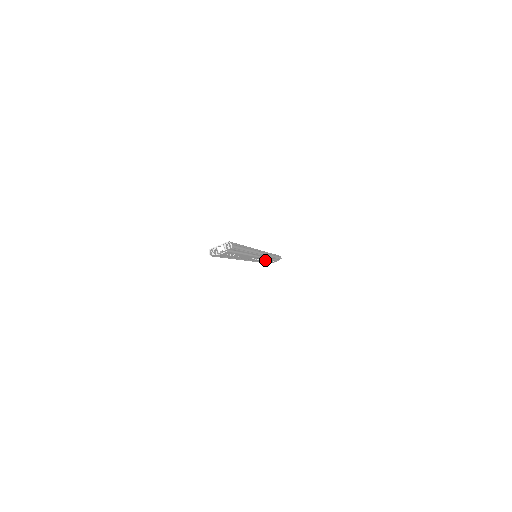
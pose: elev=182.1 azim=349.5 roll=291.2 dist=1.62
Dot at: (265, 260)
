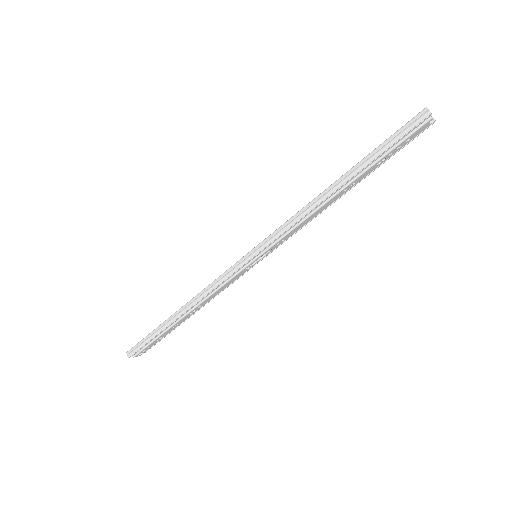
Dot at: (205, 301)
